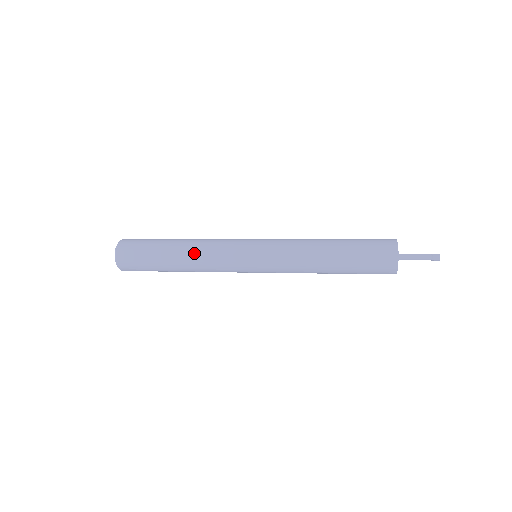
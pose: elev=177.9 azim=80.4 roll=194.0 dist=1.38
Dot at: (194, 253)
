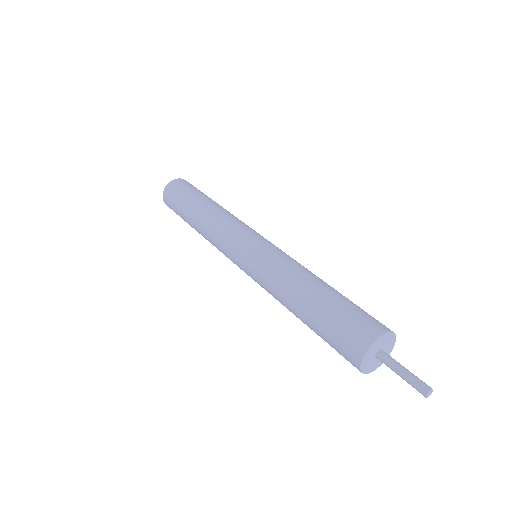
Dot at: (204, 234)
